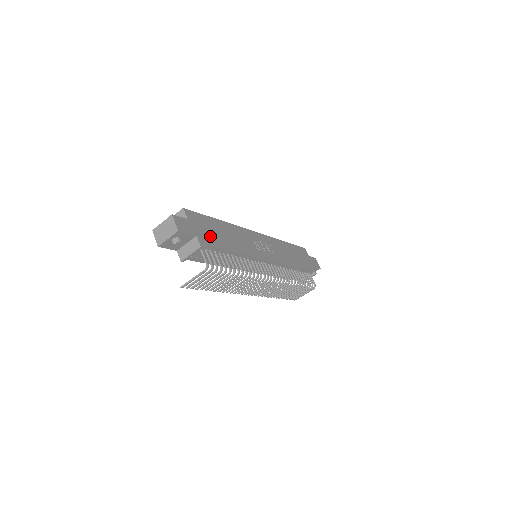
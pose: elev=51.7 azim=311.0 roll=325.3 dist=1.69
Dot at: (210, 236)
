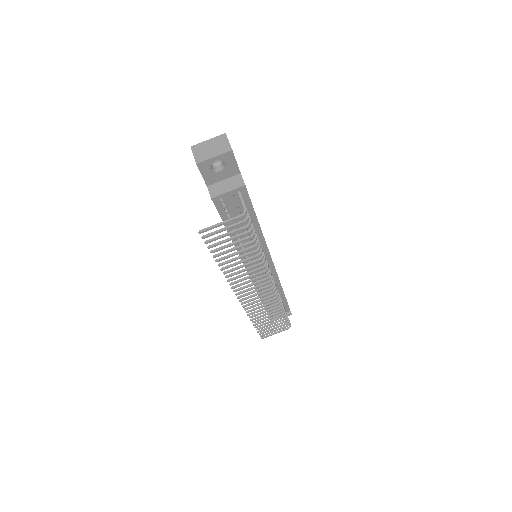
Dot at: occluded
